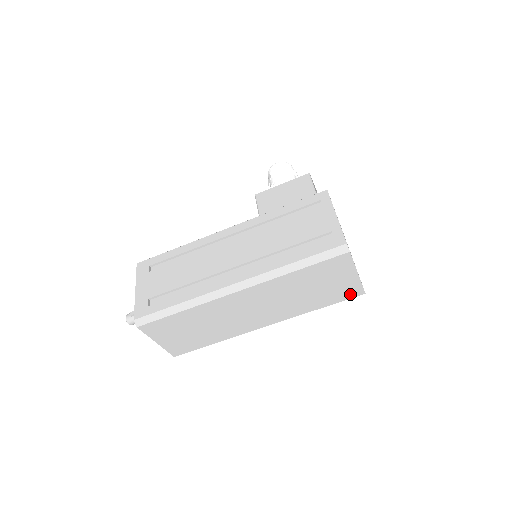
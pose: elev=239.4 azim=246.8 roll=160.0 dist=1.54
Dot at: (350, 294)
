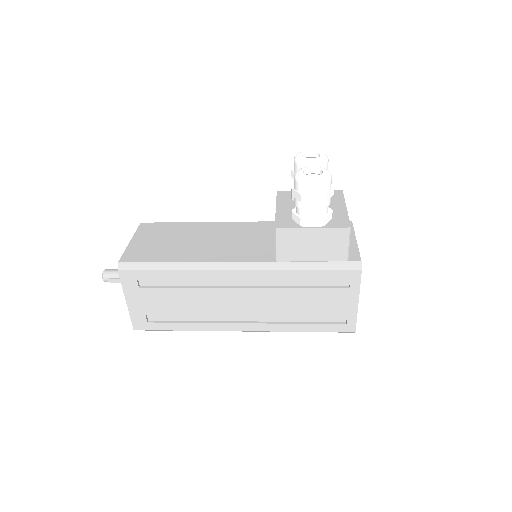
Dot at: occluded
